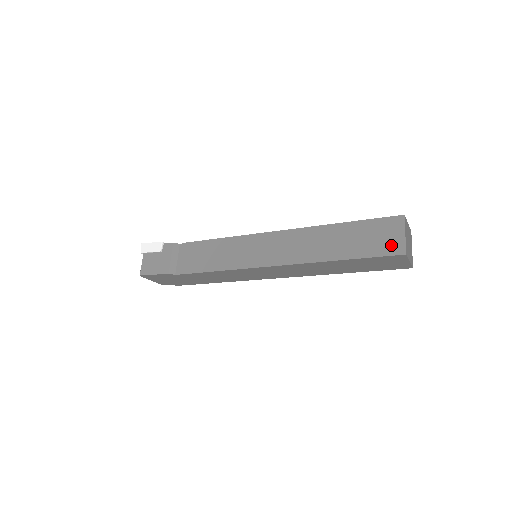
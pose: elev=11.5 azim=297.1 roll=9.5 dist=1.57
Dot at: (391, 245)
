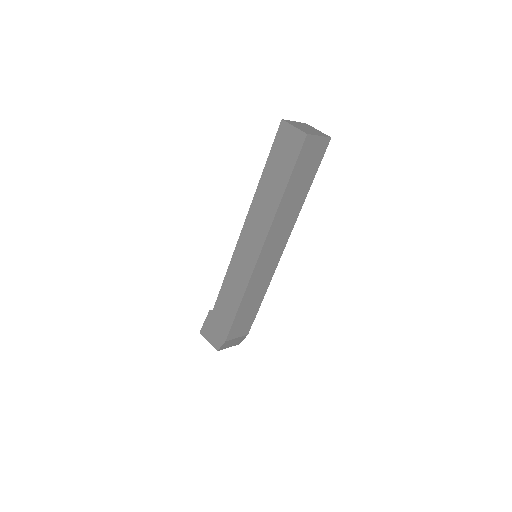
Dot at: occluded
